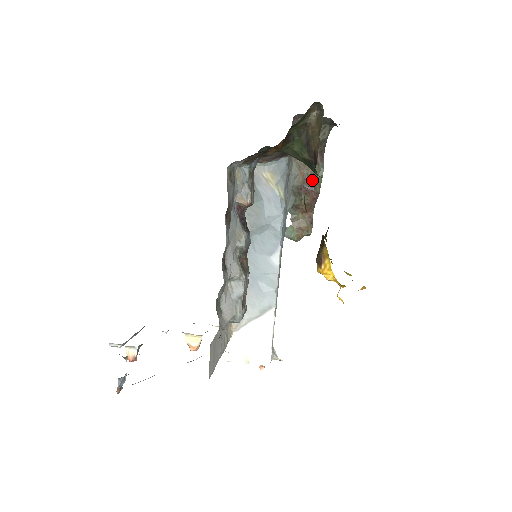
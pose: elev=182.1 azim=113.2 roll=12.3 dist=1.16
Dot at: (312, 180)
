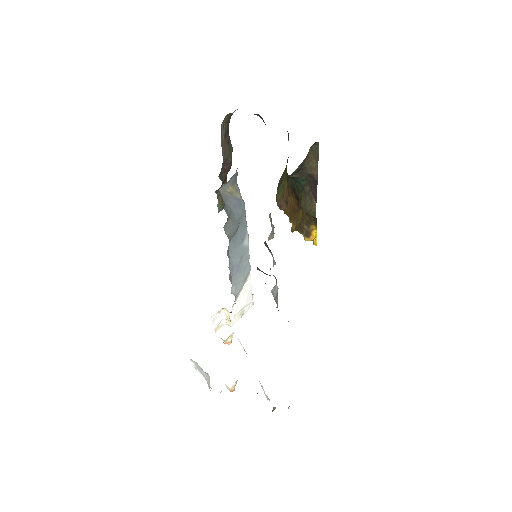
Dot at: (228, 160)
